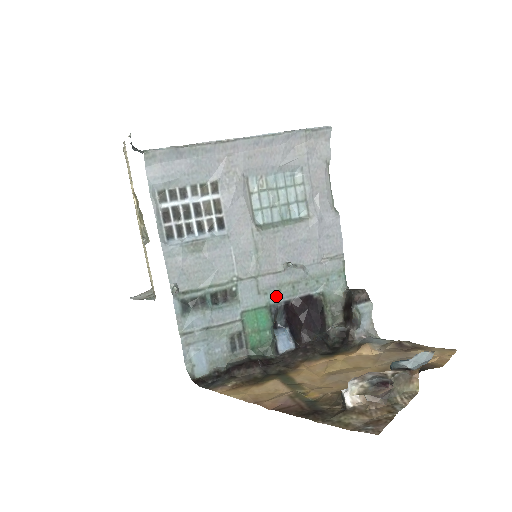
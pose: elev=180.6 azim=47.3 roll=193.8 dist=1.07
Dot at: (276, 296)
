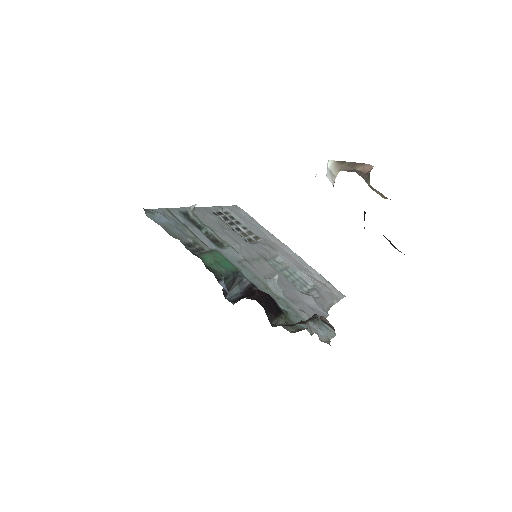
Dot at: (249, 275)
